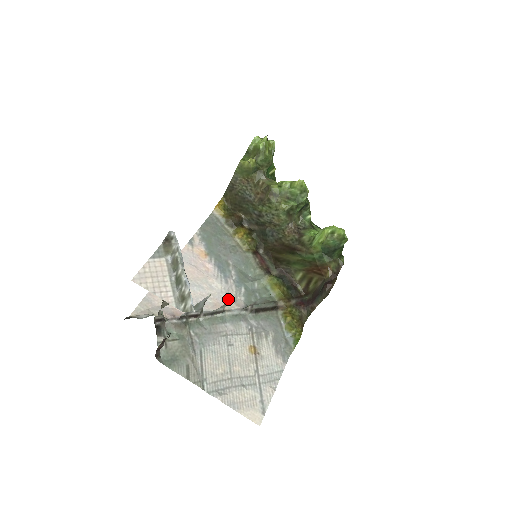
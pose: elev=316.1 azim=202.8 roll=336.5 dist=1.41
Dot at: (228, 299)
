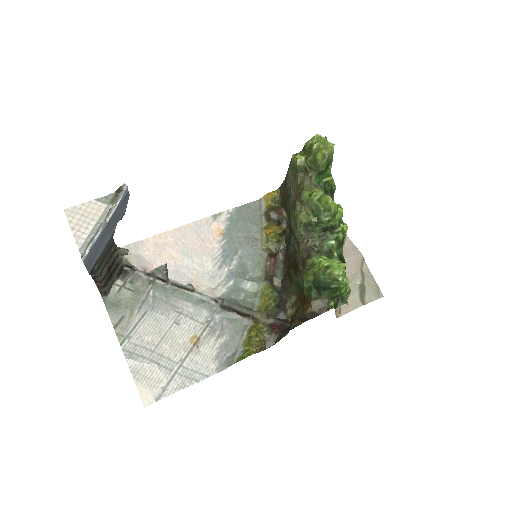
Dot at: (208, 283)
